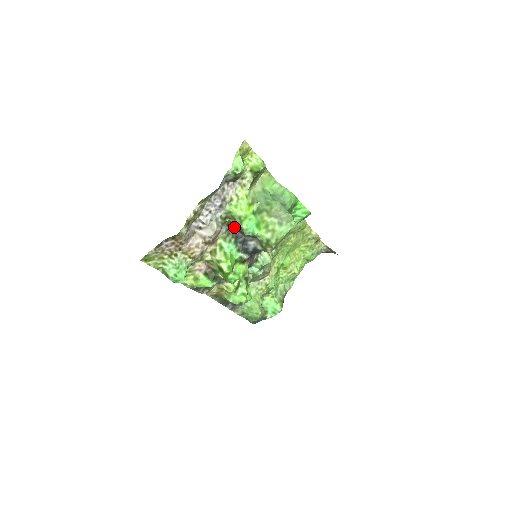
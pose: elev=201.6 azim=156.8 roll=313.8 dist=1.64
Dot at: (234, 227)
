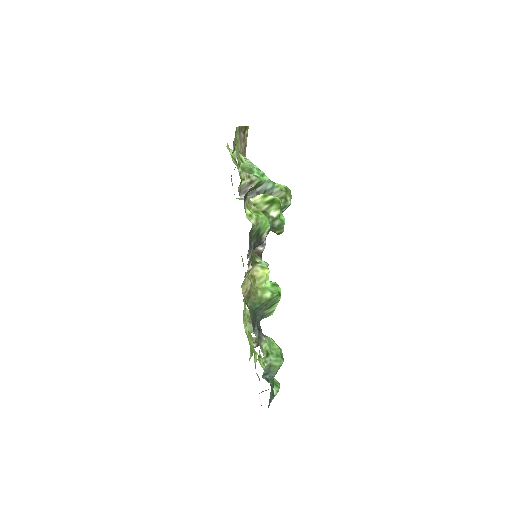
Dot at: occluded
